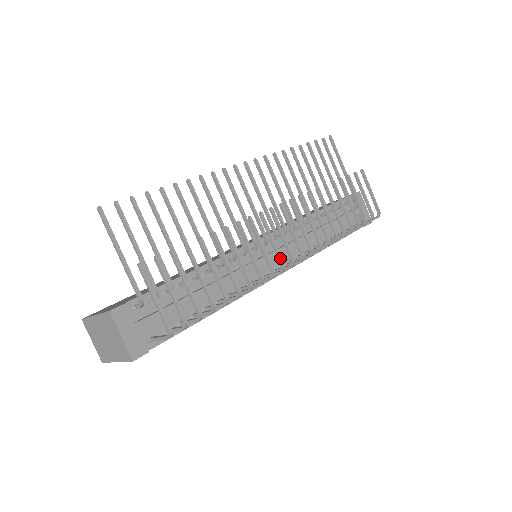
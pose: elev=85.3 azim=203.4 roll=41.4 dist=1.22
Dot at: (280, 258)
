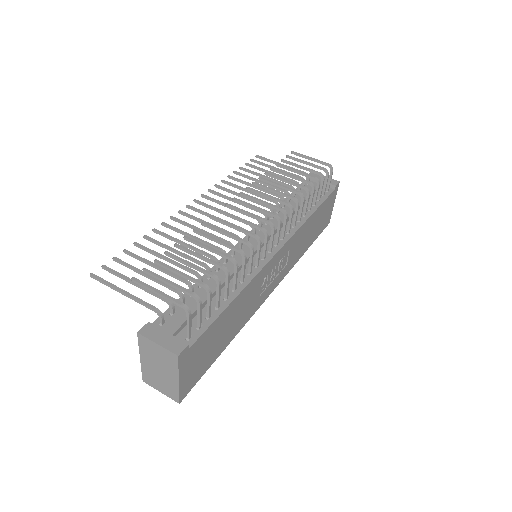
Dot at: (255, 226)
